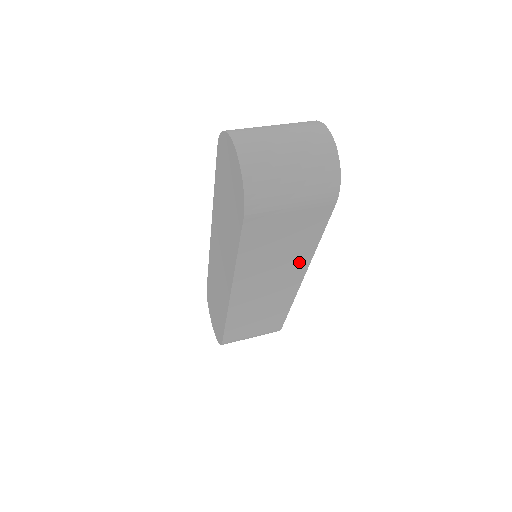
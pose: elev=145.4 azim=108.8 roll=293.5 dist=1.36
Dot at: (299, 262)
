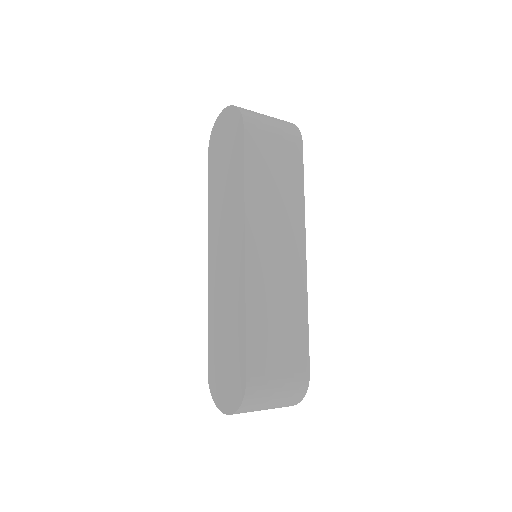
Dot at: (295, 217)
